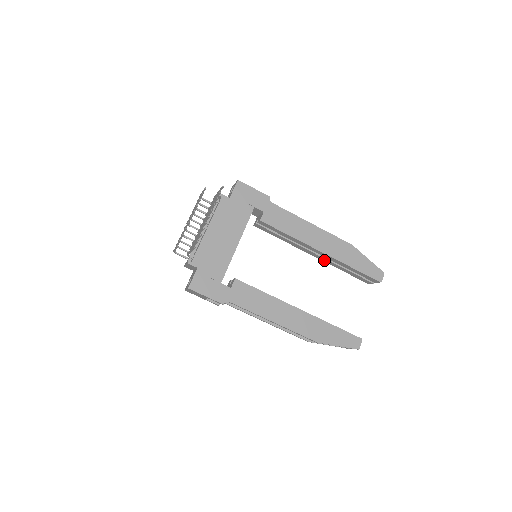
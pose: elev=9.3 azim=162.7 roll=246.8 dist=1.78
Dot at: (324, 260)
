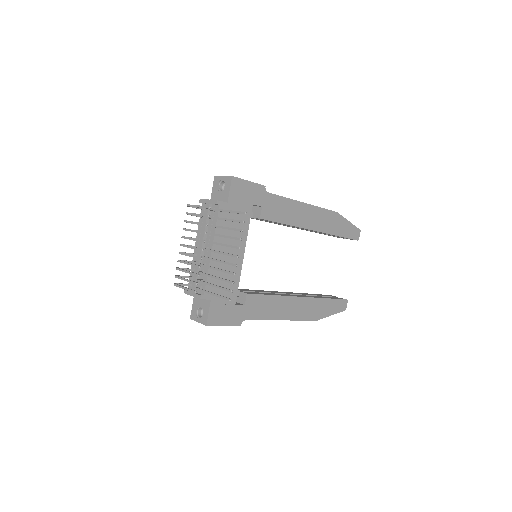
Dot at: occluded
